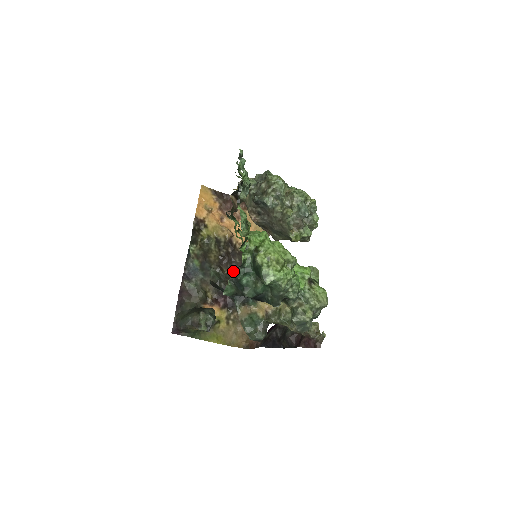
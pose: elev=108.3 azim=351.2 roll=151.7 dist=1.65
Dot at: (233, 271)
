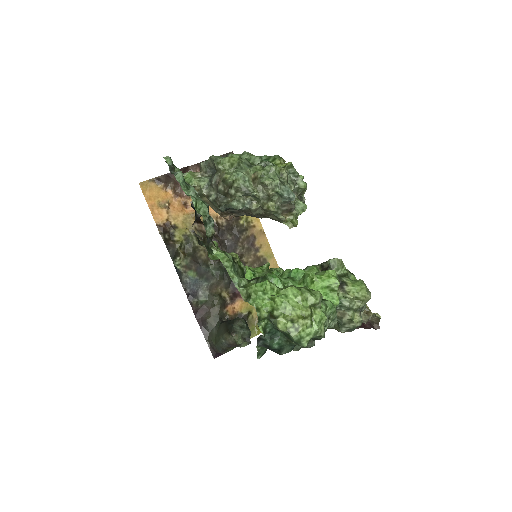
Dot at: occluded
